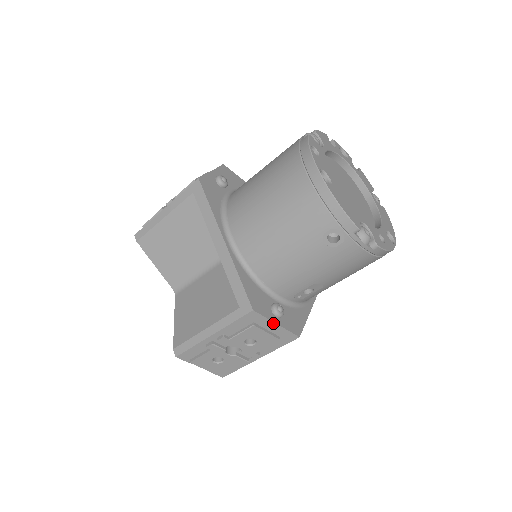
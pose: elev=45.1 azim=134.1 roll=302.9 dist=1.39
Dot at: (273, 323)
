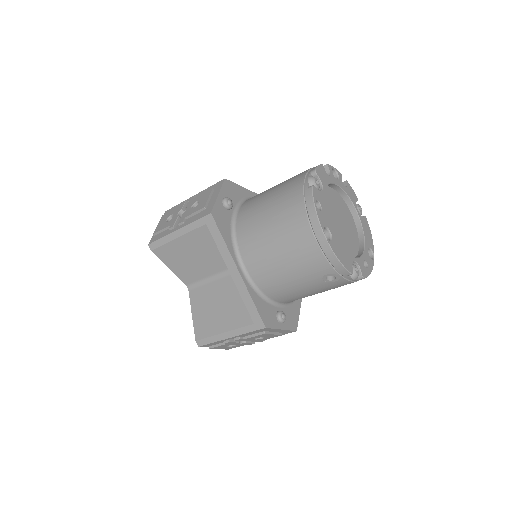
Dot at: (279, 329)
